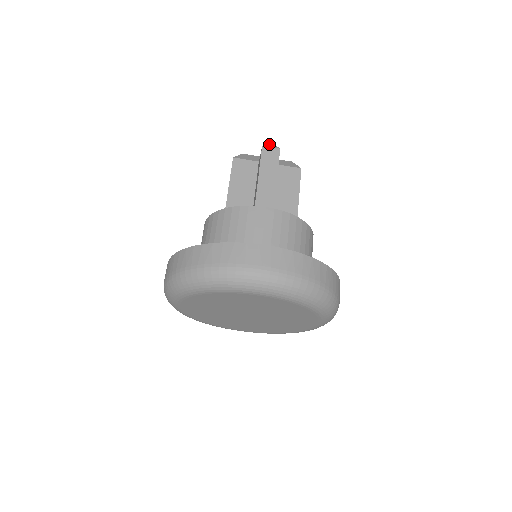
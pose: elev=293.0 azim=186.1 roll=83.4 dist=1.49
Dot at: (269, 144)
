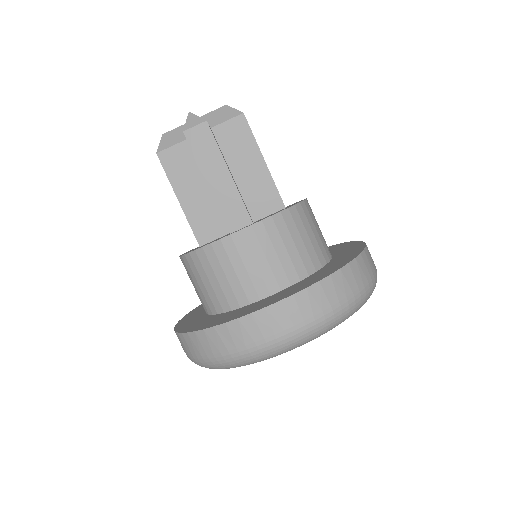
Dot at: (189, 120)
